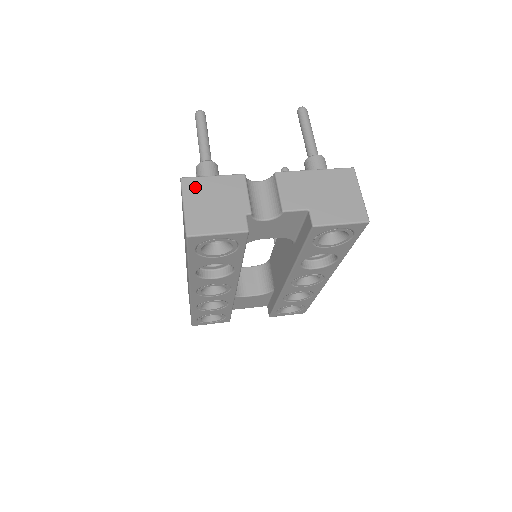
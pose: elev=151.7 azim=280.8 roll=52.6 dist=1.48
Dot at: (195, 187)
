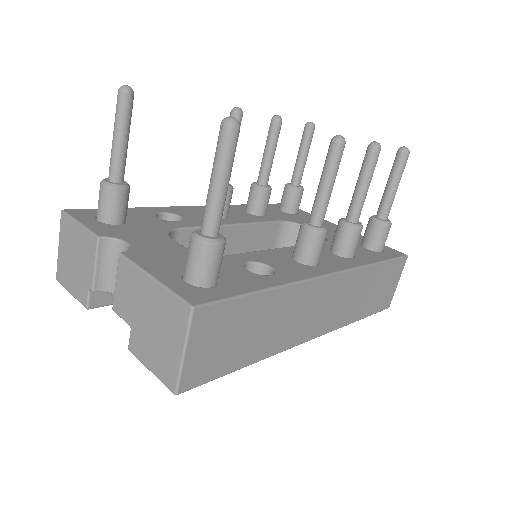
Dot at: (66, 229)
